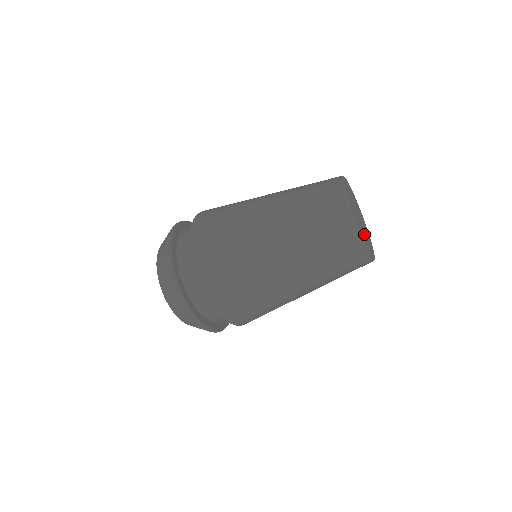
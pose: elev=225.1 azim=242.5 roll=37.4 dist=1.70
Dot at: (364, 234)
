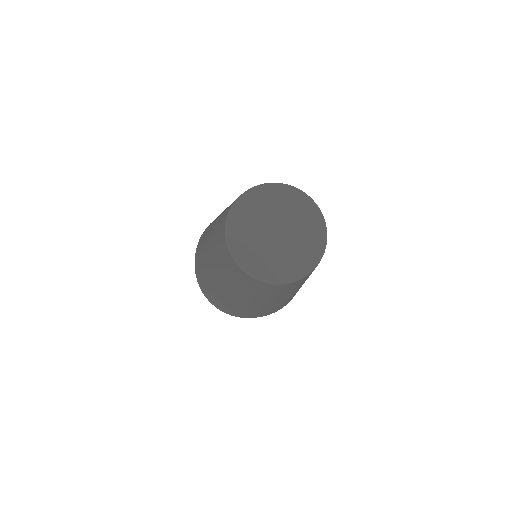
Dot at: (270, 254)
